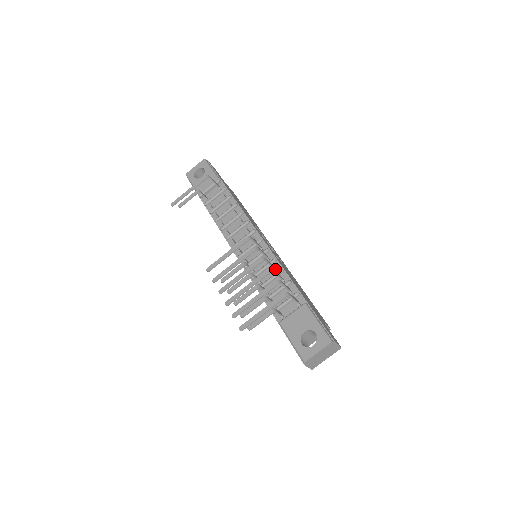
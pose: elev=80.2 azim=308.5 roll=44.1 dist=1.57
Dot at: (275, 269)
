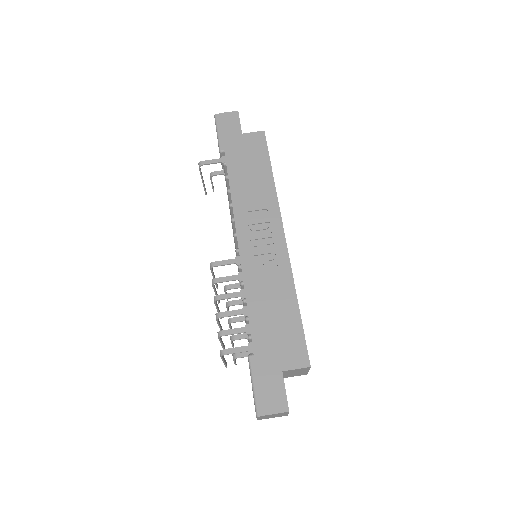
Dot at: (241, 297)
